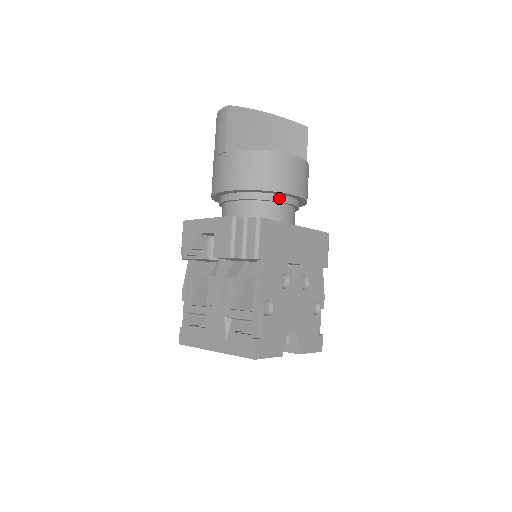
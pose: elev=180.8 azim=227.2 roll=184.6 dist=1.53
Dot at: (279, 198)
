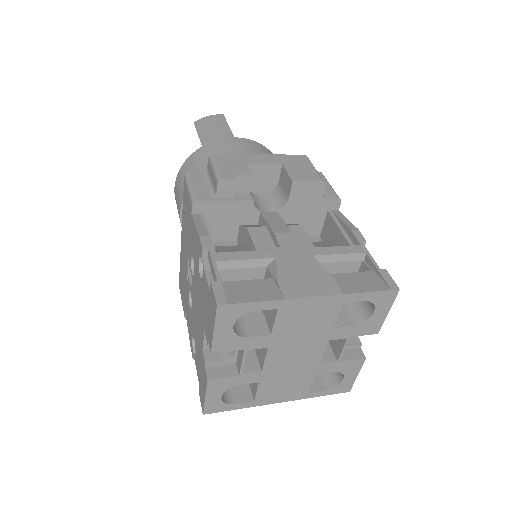
Dot at: occluded
